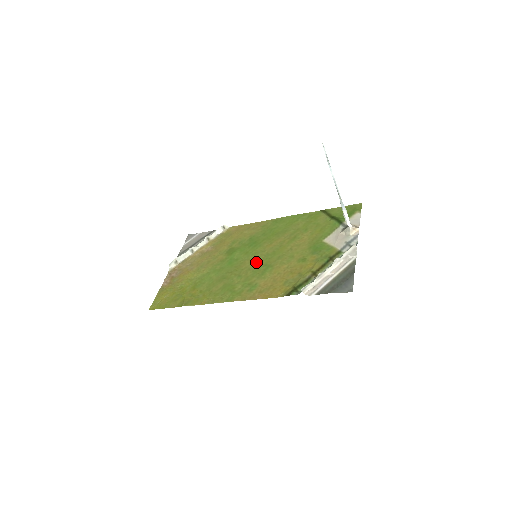
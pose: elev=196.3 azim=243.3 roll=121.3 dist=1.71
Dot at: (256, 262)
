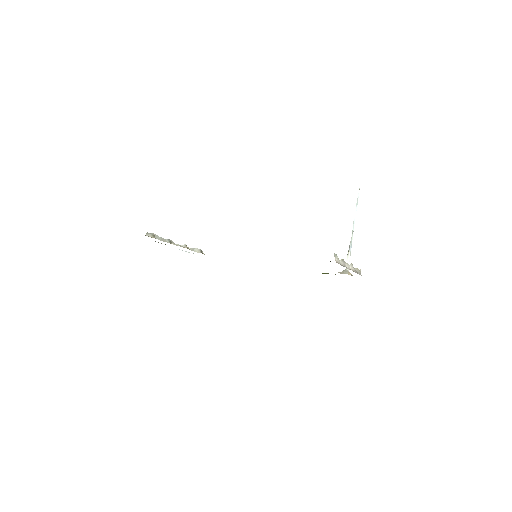
Dot at: occluded
